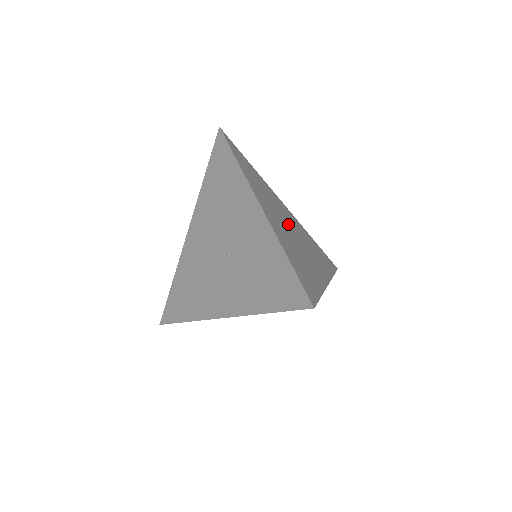
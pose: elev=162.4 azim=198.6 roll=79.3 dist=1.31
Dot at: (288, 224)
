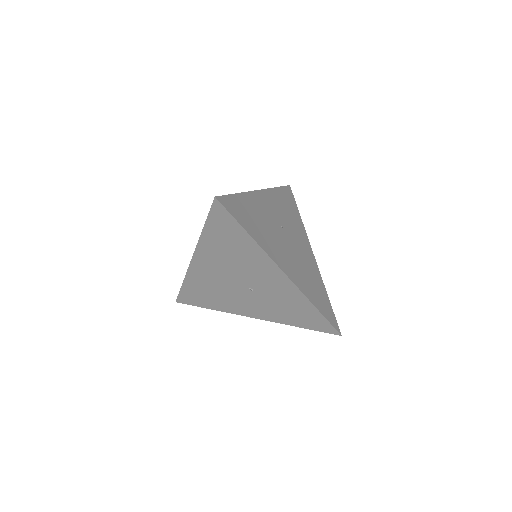
Dot at: (282, 233)
